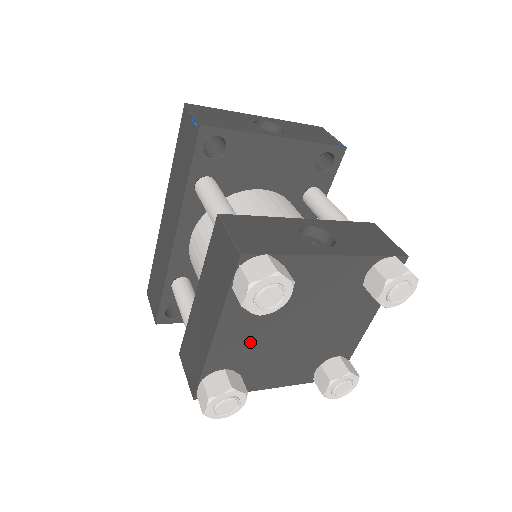
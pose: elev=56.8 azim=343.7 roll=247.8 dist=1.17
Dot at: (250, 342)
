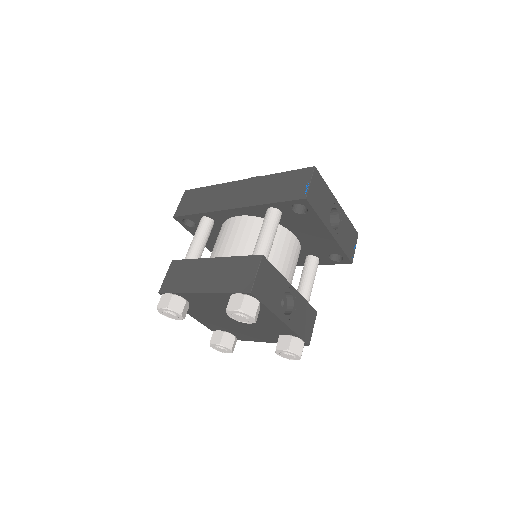
Dot at: (210, 305)
